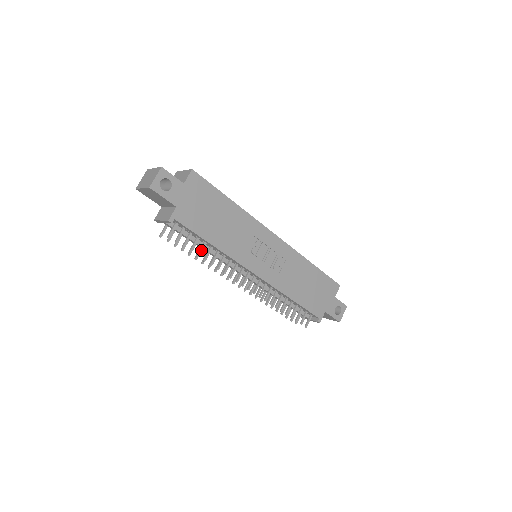
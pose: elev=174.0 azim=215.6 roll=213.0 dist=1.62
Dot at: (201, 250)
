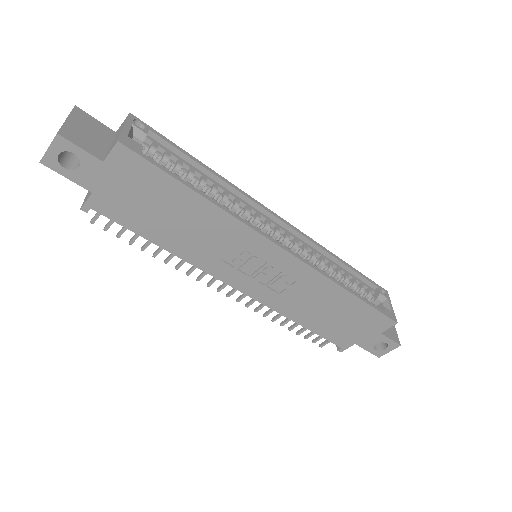
Dot at: (147, 244)
